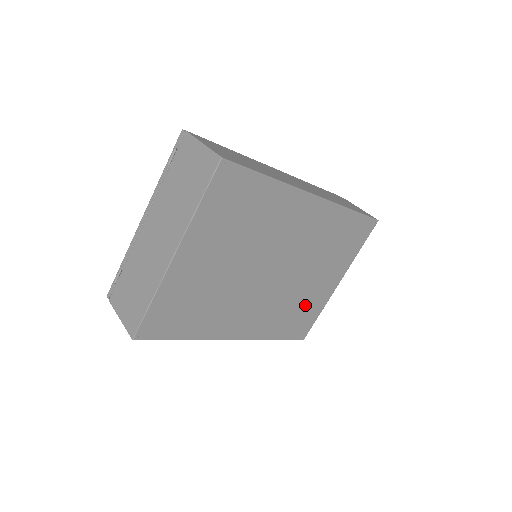
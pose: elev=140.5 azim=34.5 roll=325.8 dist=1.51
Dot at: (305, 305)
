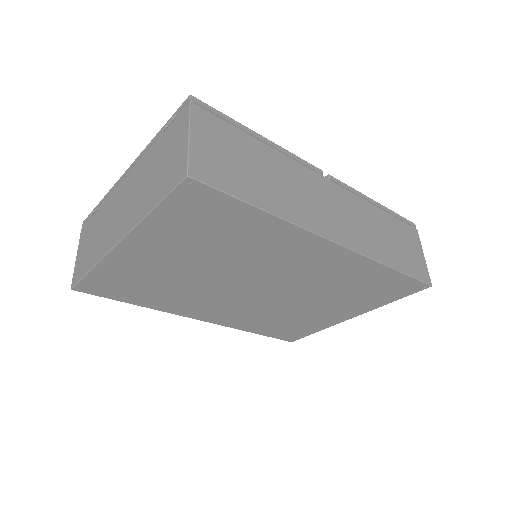
Dot at: (299, 321)
